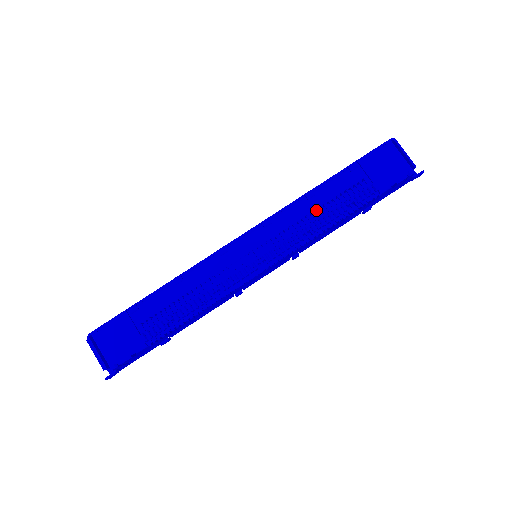
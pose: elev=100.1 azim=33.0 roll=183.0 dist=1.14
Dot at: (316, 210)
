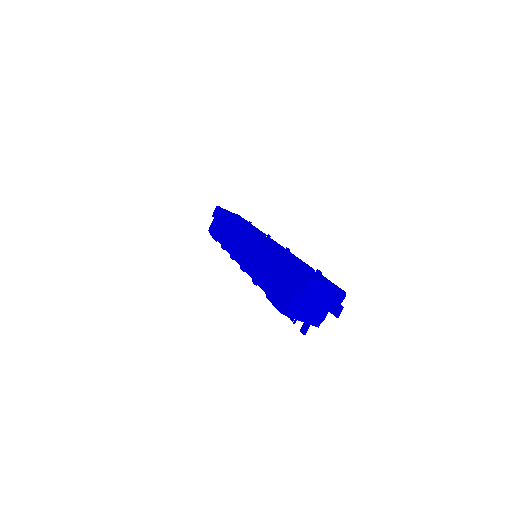
Dot at: occluded
